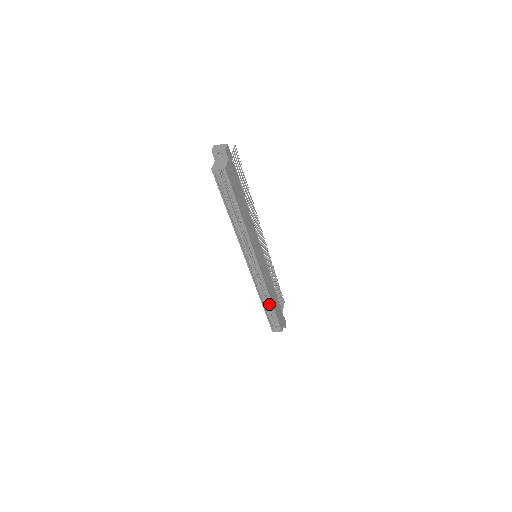
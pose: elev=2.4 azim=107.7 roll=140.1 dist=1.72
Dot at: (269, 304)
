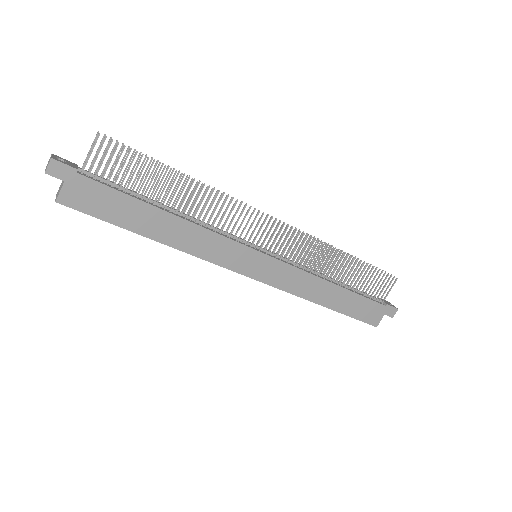
Dot at: occluded
